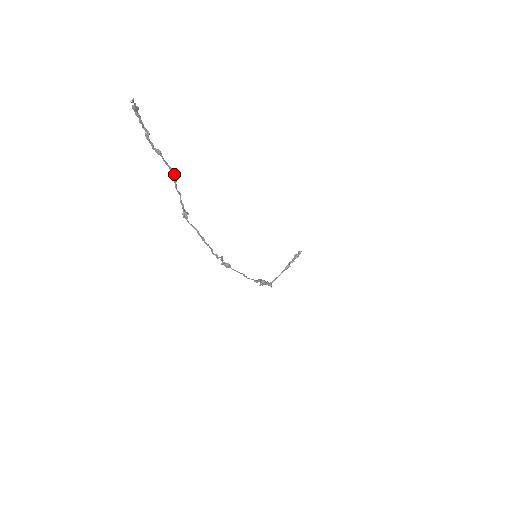
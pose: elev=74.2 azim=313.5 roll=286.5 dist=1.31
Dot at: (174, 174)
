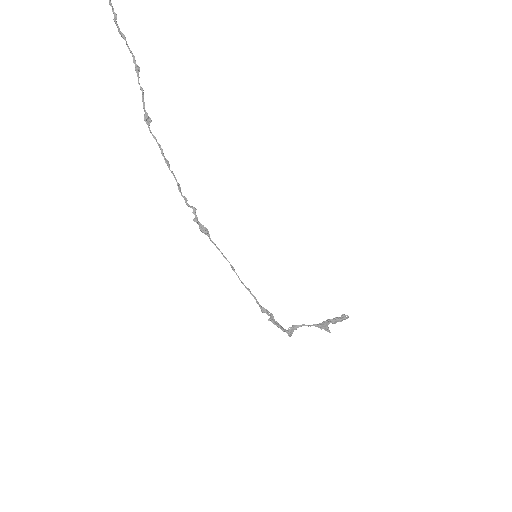
Dot at: occluded
